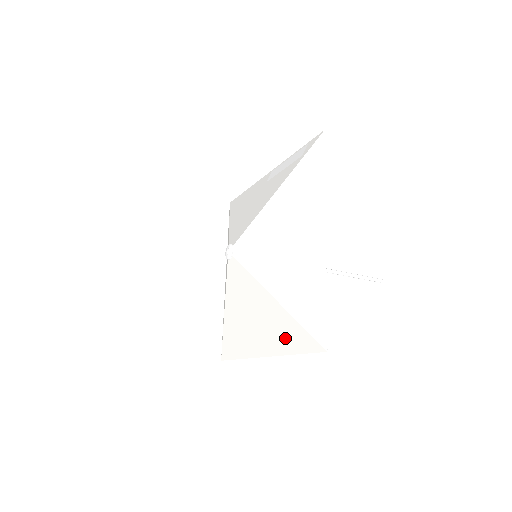
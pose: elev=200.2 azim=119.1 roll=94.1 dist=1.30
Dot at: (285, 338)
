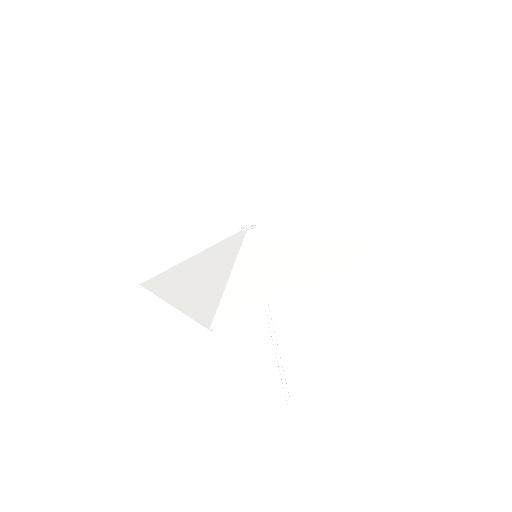
Dot at: (198, 301)
